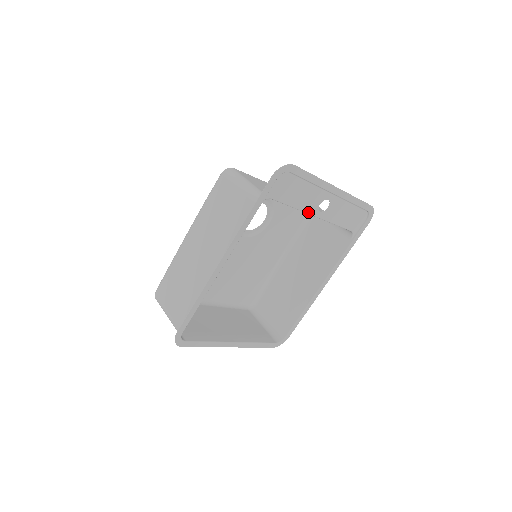
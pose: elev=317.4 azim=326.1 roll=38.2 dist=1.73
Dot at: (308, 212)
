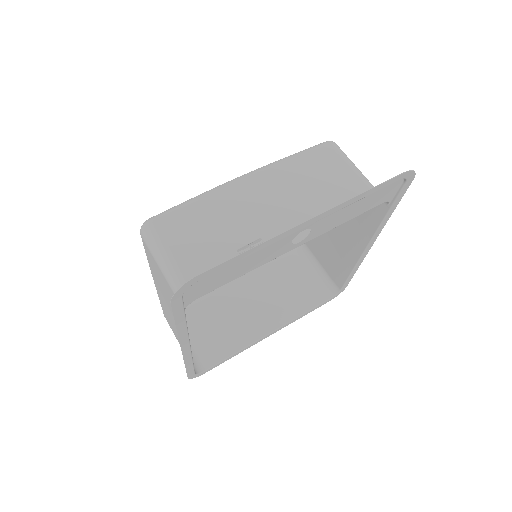
Dot at: (277, 256)
